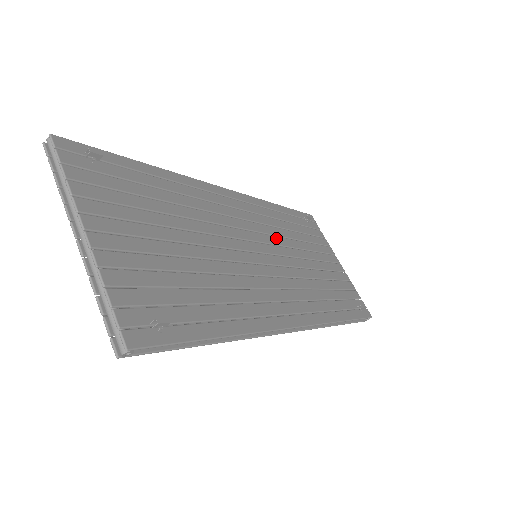
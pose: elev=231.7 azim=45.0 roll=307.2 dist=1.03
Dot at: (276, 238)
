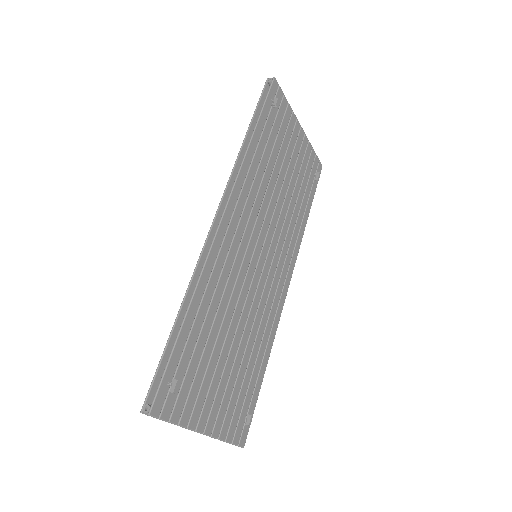
Dot at: (263, 207)
